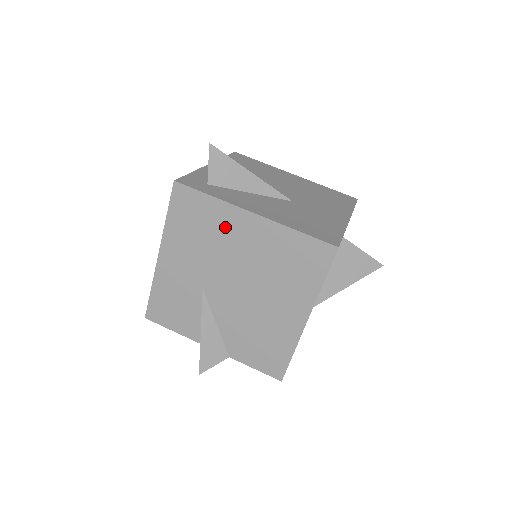
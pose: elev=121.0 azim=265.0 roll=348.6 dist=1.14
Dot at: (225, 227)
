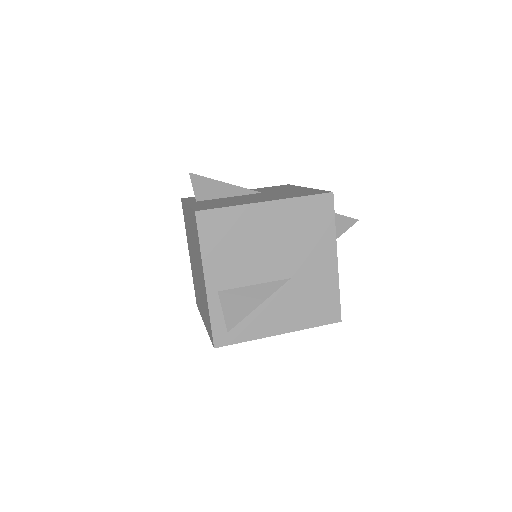
Dot at: occluded
